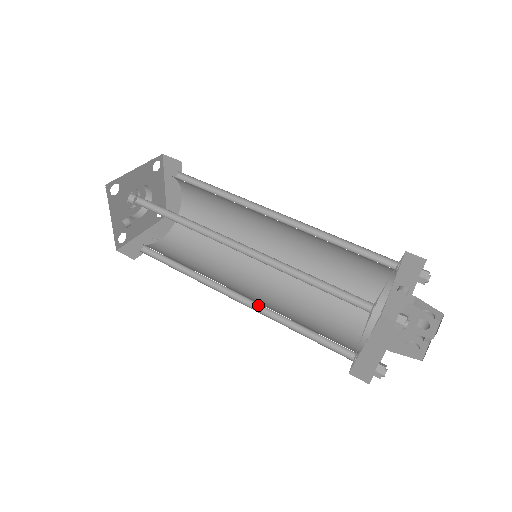
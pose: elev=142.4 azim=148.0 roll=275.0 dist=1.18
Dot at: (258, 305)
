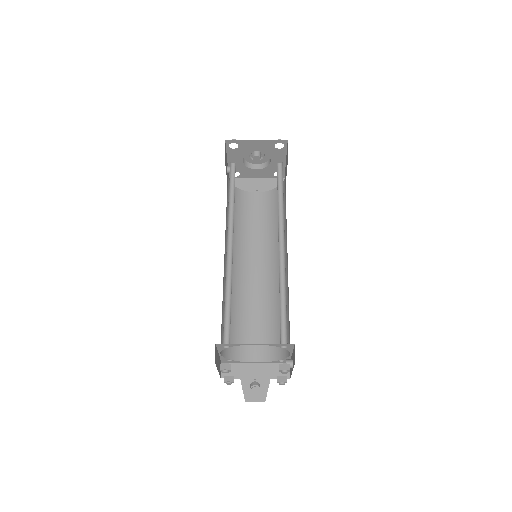
Dot at: (235, 282)
